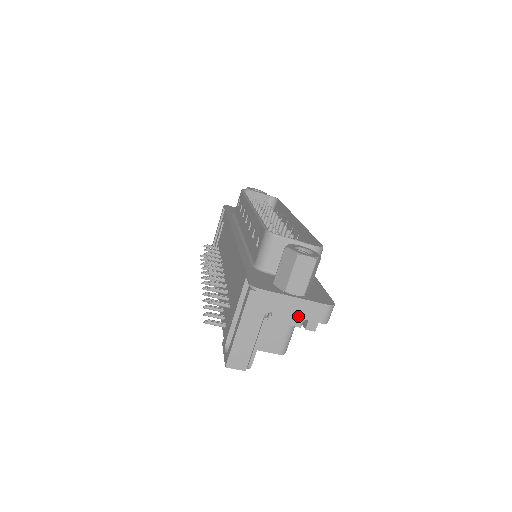
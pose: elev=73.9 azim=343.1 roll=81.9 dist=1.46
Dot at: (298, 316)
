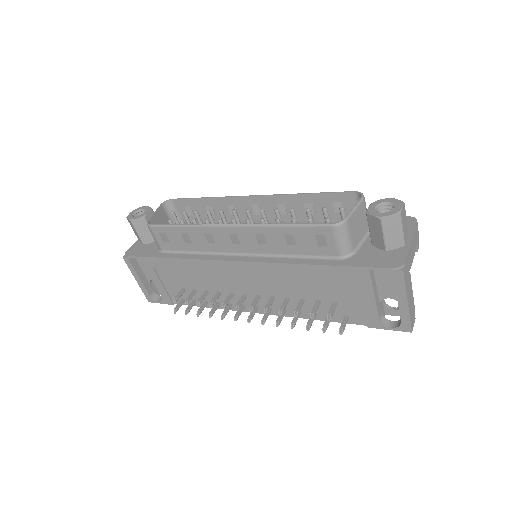
Dot at: (415, 250)
